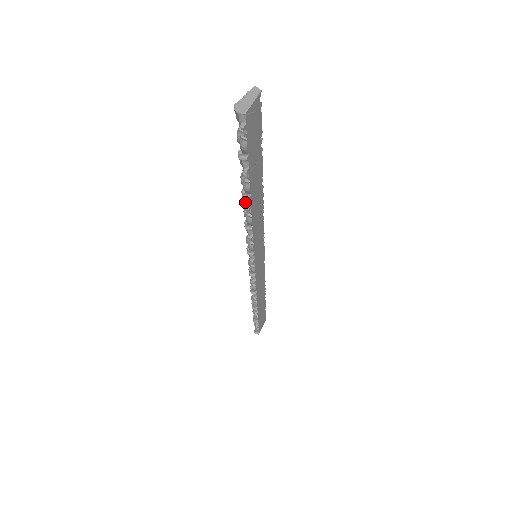
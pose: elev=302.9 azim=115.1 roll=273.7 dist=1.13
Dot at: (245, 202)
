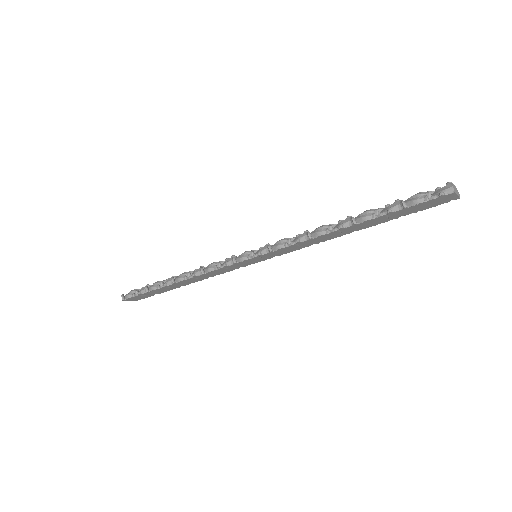
Dot at: (344, 222)
